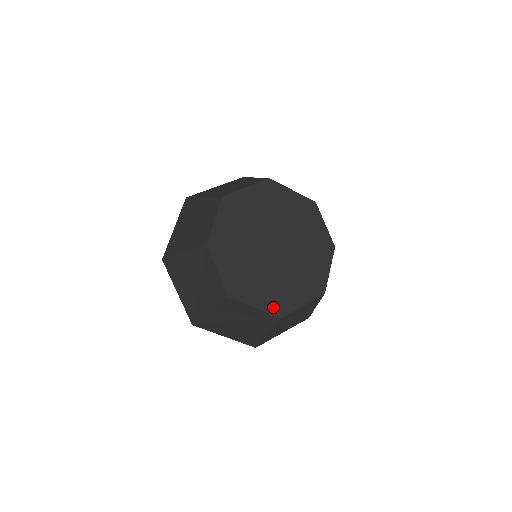
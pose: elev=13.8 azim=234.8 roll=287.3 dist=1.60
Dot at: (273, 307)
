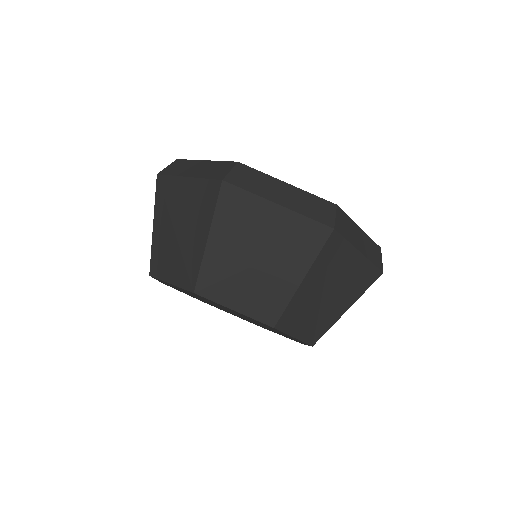
Dot at: occluded
